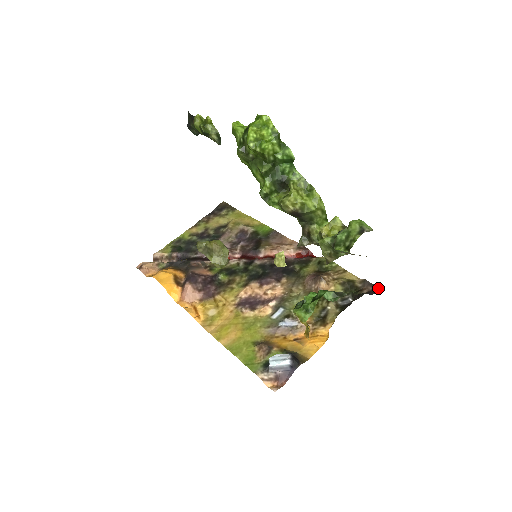
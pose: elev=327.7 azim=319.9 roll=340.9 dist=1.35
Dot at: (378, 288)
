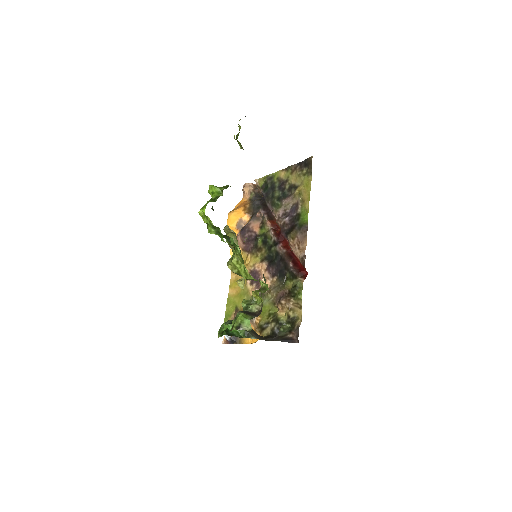
Dot at: (298, 341)
